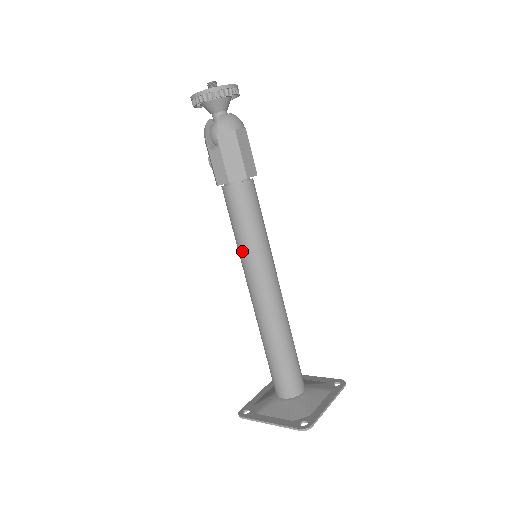
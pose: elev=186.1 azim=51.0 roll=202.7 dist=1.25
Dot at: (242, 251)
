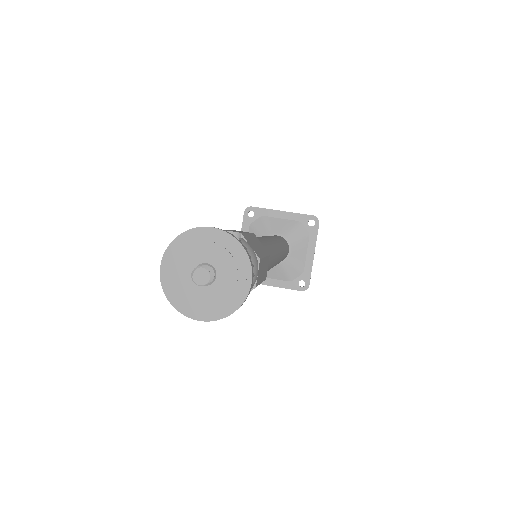
Dot at: occluded
